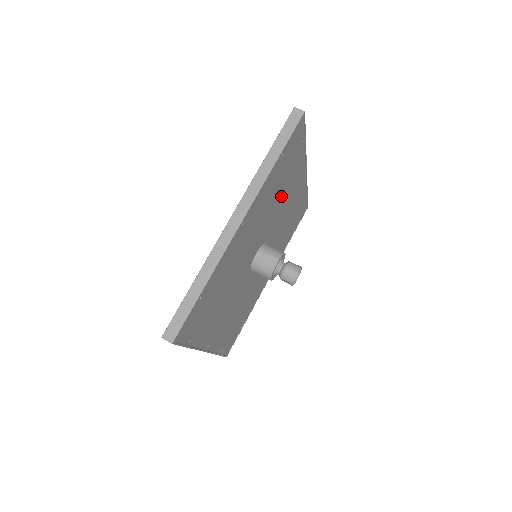
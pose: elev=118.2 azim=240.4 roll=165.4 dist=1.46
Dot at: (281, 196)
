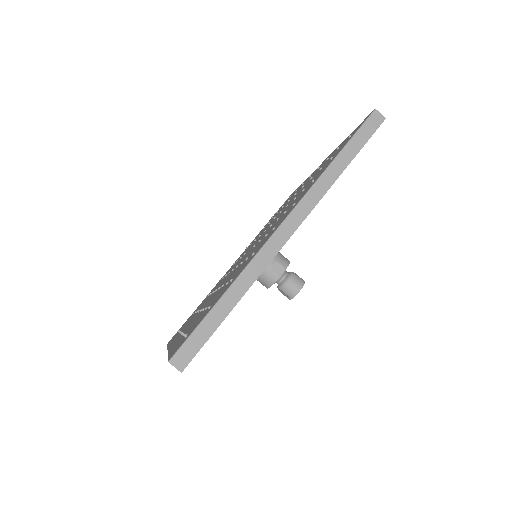
Dot at: occluded
